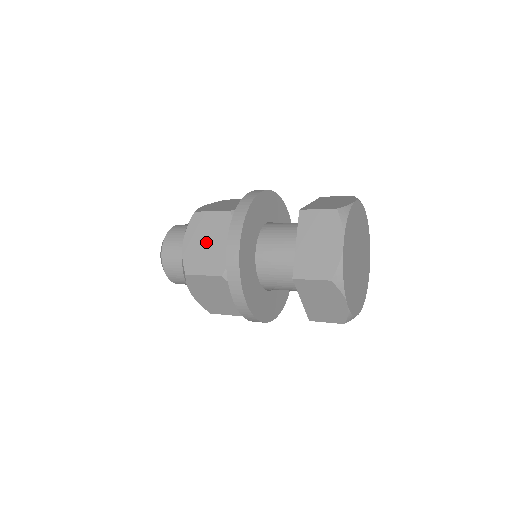
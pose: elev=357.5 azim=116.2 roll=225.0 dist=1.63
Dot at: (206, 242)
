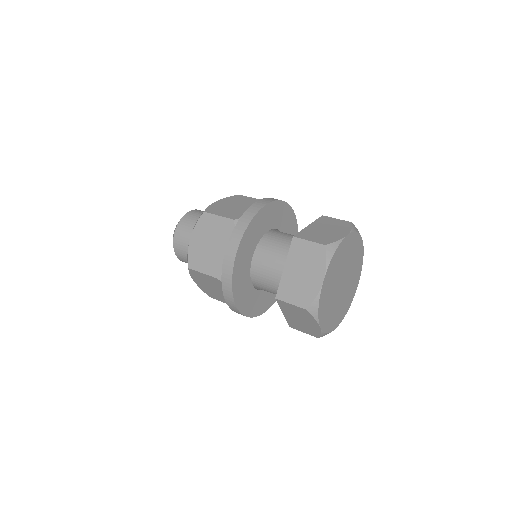
Dot at: (209, 243)
